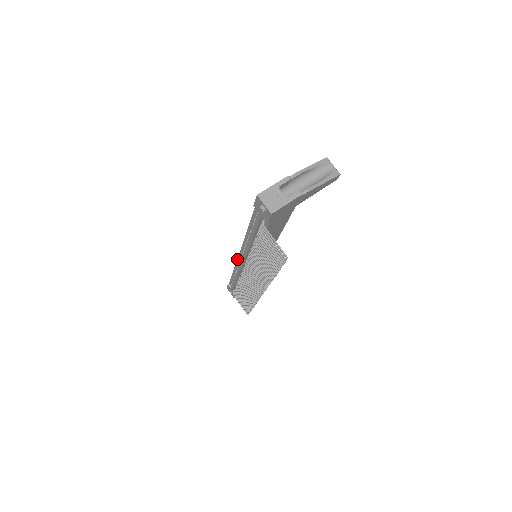
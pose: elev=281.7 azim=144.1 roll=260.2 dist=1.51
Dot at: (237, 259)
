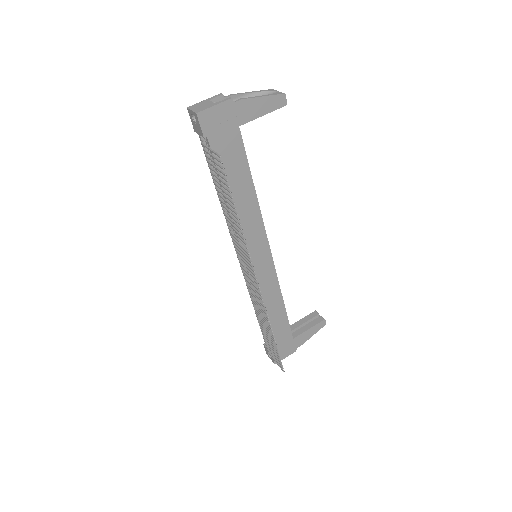
Dot at: occluded
